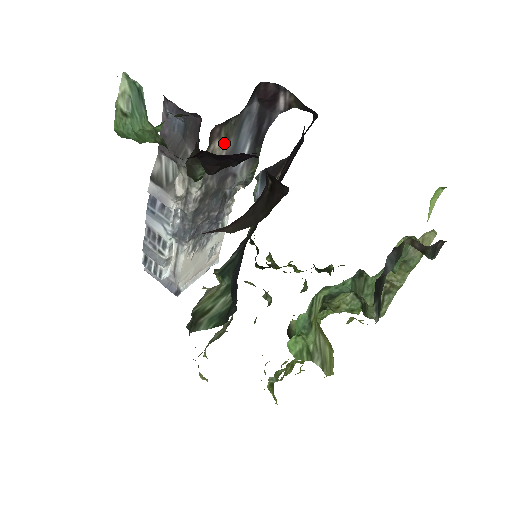
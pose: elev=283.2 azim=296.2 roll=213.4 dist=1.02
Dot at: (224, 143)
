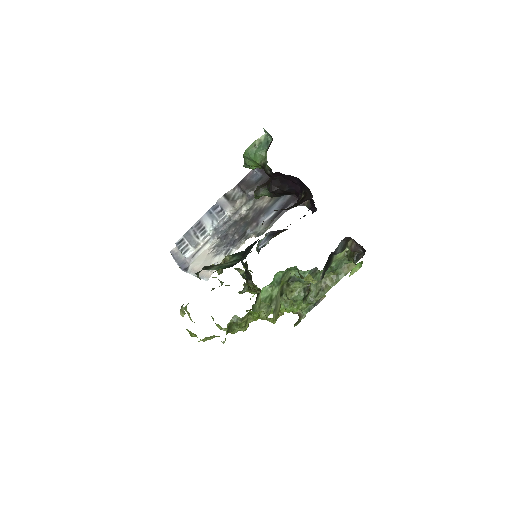
Dot at: (269, 199)
